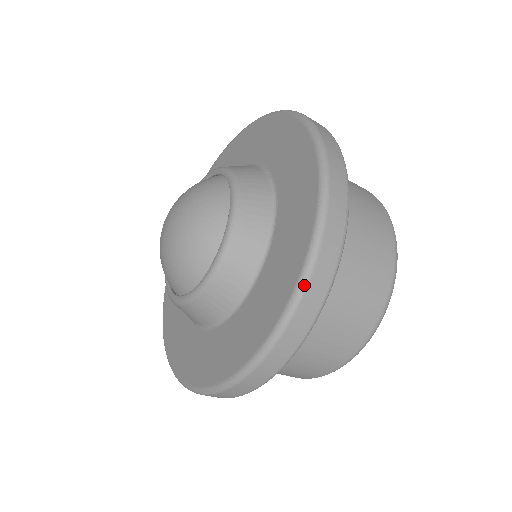
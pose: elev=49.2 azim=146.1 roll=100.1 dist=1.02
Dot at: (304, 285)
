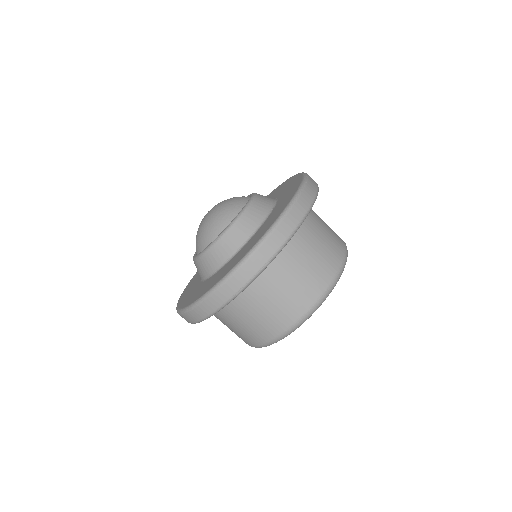
Dot at: (206, 297)
